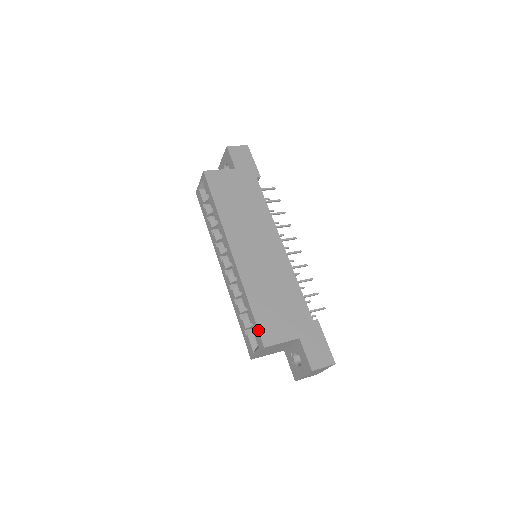
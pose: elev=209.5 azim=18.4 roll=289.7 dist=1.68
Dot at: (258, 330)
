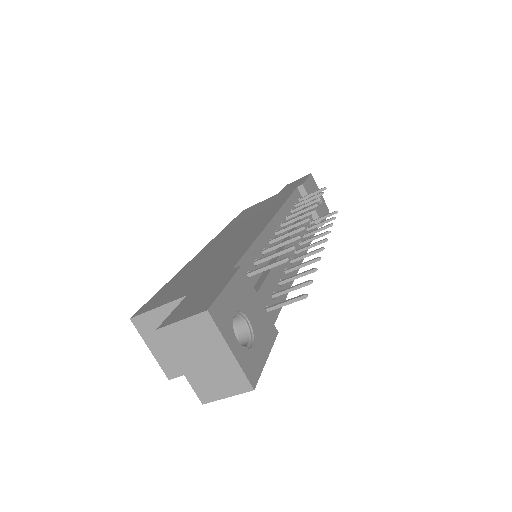
Dot at: (146, 303)
